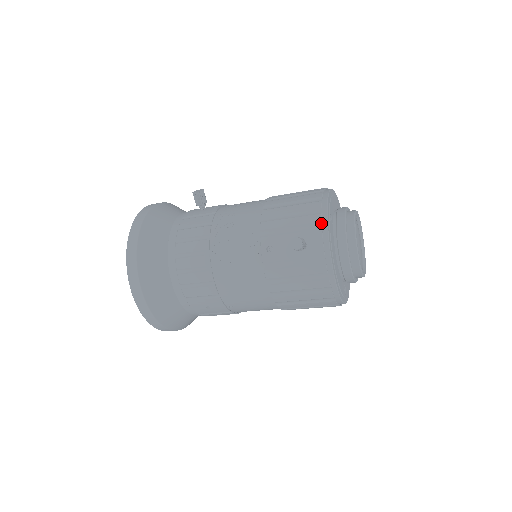
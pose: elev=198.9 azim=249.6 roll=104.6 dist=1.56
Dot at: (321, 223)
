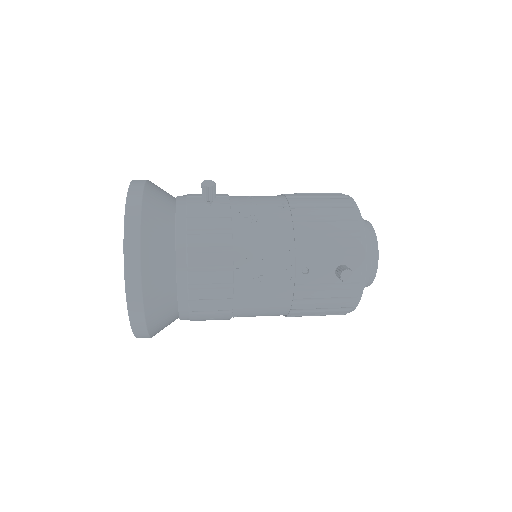
Dot at: (361, 248)
